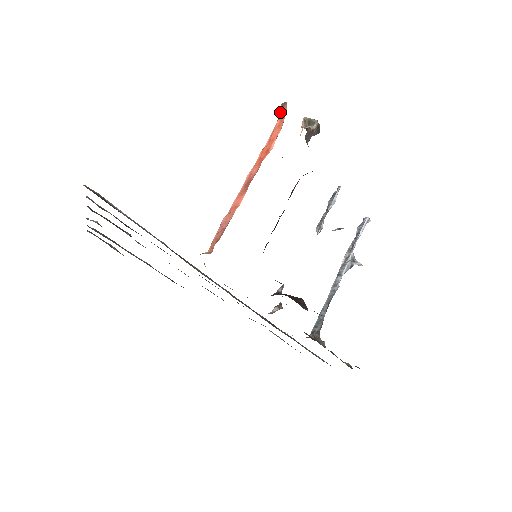
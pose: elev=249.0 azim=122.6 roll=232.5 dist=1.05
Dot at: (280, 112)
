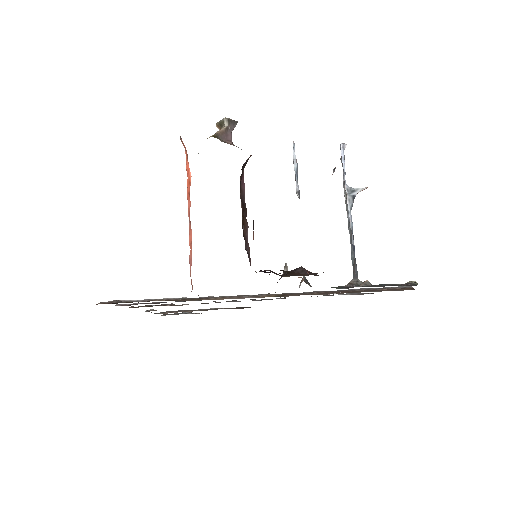
Dot at: occluded
